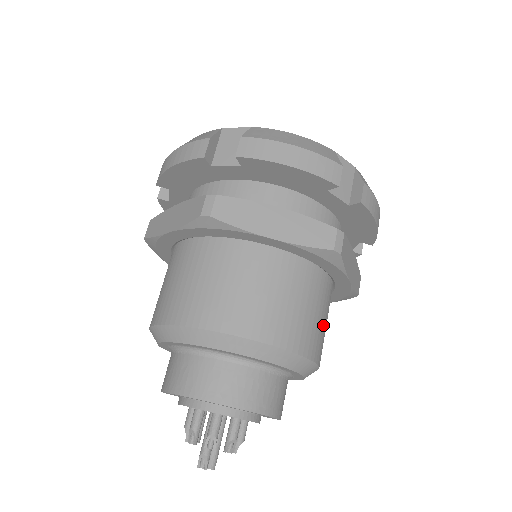
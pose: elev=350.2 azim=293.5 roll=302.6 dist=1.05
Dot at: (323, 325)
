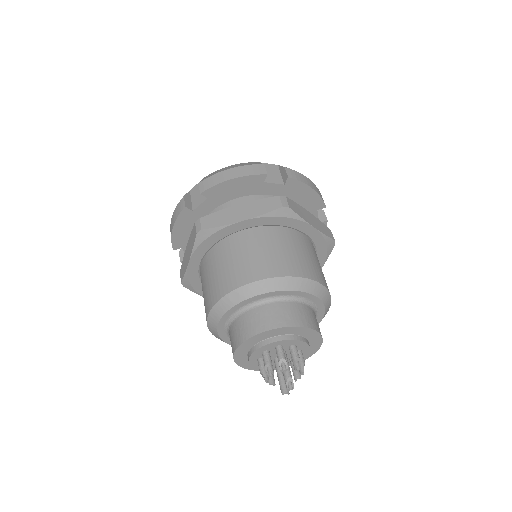
Dot at: occluded
